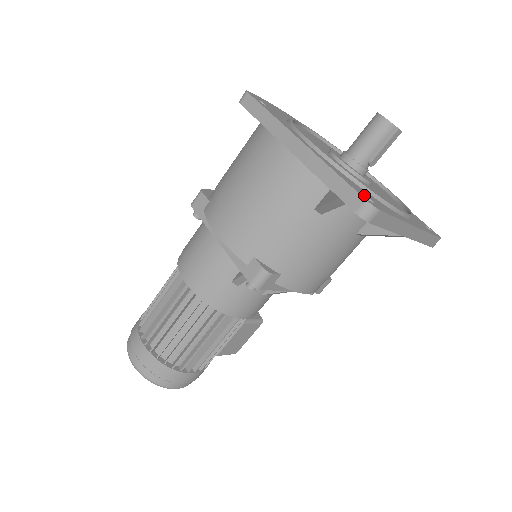
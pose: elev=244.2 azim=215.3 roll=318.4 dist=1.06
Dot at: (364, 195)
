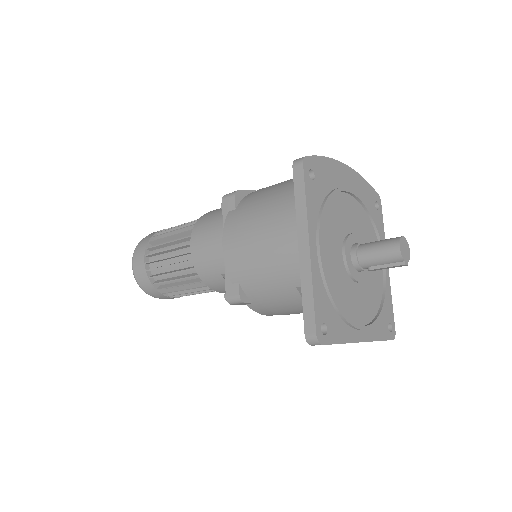
Dot at: (323, 323)
